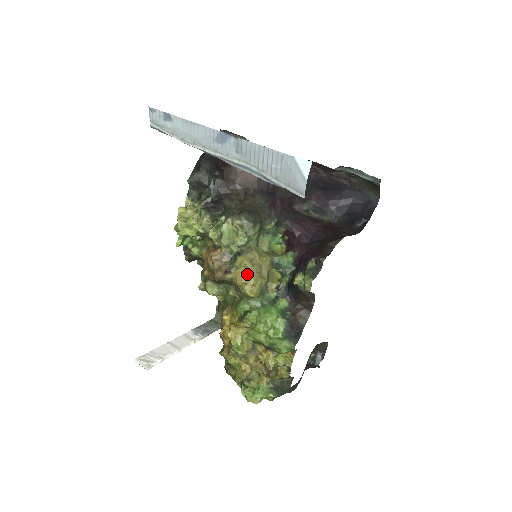
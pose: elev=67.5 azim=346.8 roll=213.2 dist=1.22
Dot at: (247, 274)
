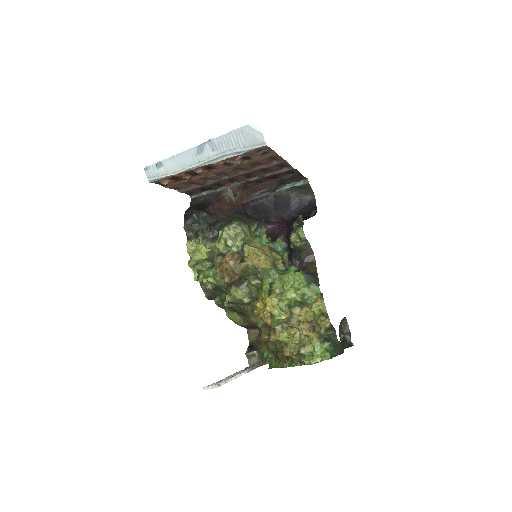
Dot at: (257, 254)
